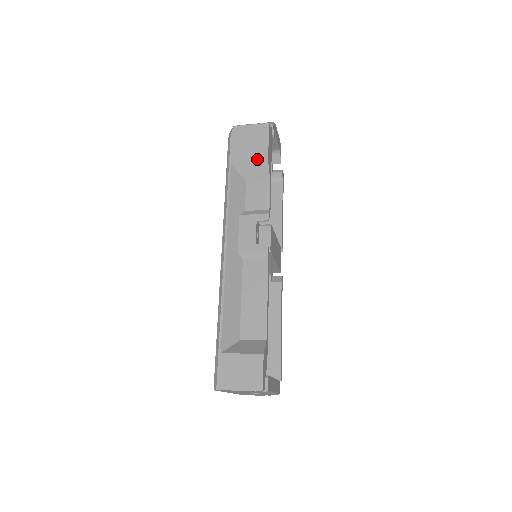
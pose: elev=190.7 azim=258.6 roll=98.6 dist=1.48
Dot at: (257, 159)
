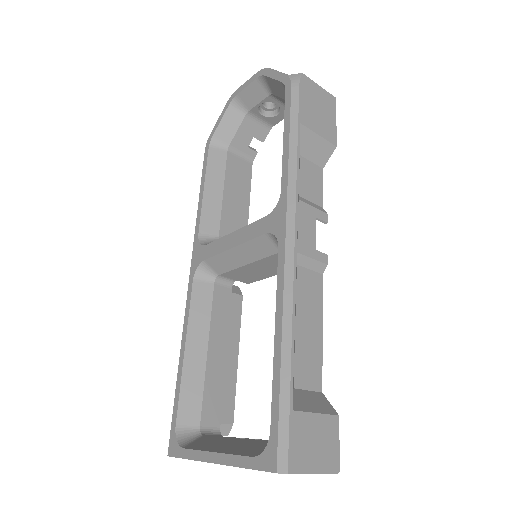
Dot at: (327, 136)
